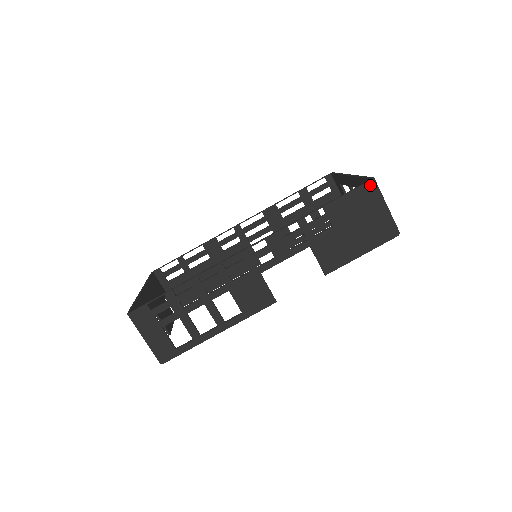
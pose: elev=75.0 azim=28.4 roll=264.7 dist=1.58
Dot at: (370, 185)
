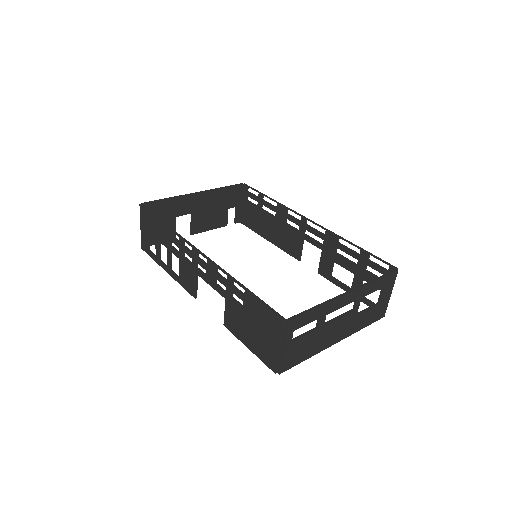
Dot at: (280, 321)
